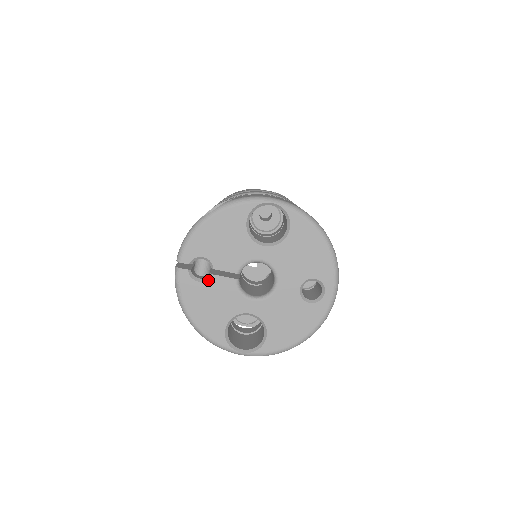
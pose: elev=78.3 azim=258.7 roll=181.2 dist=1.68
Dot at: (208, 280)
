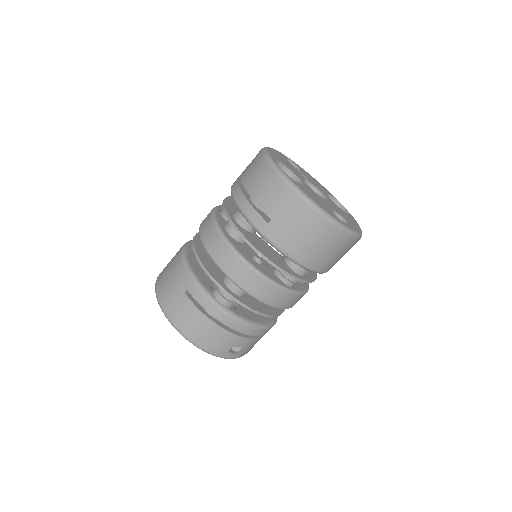
Dot at: (292, 165)
